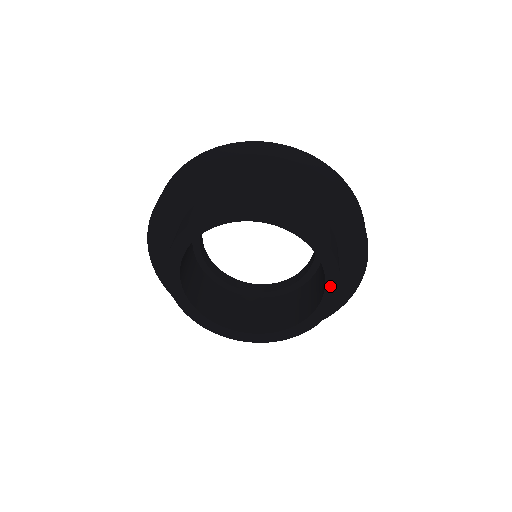
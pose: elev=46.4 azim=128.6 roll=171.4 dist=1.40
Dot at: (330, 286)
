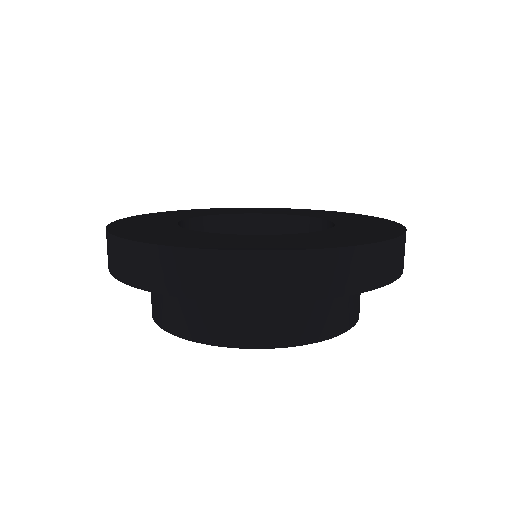
Dot at: occluded
